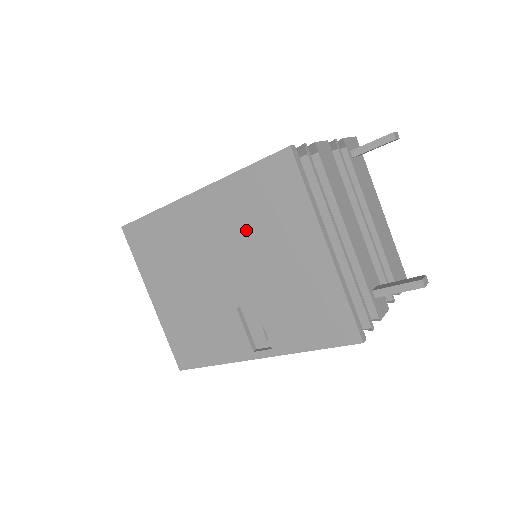
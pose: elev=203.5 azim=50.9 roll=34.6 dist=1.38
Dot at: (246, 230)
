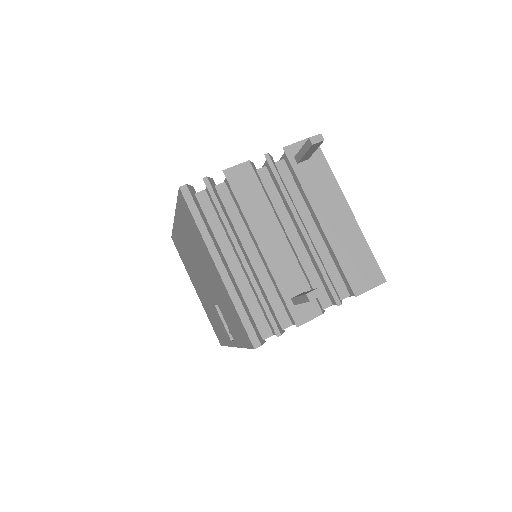
Dot at: (194, 248)
